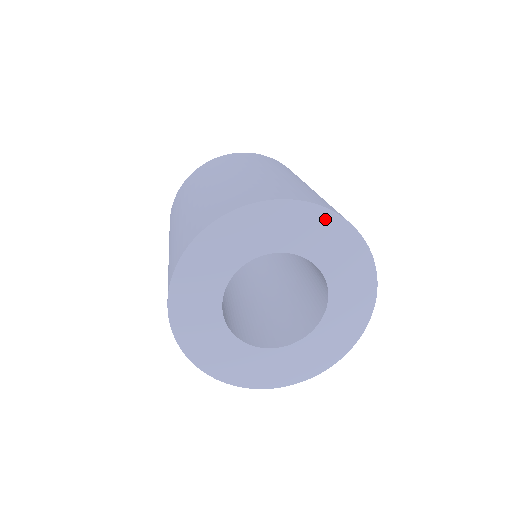
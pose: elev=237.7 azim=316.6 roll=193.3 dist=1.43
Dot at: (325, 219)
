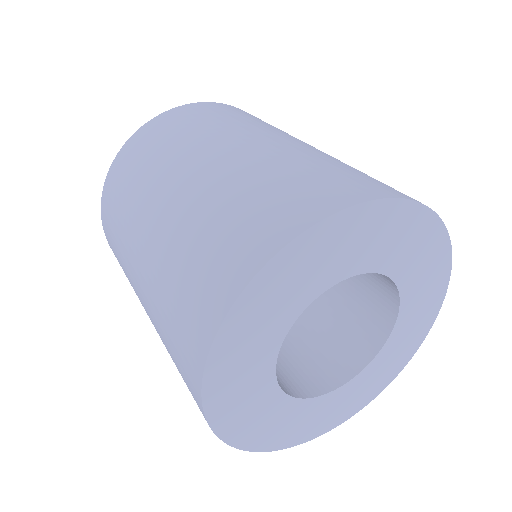
Dot at: (428, 227)
